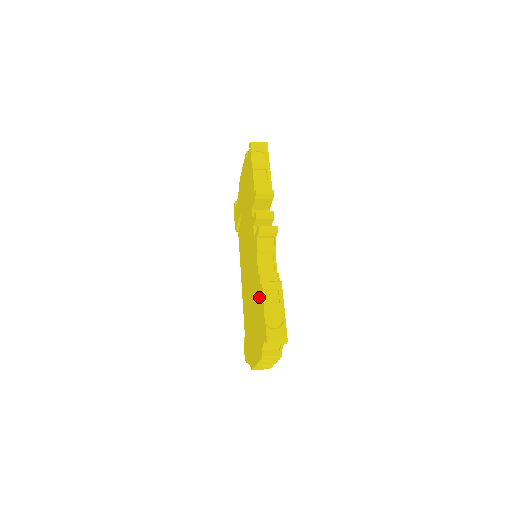
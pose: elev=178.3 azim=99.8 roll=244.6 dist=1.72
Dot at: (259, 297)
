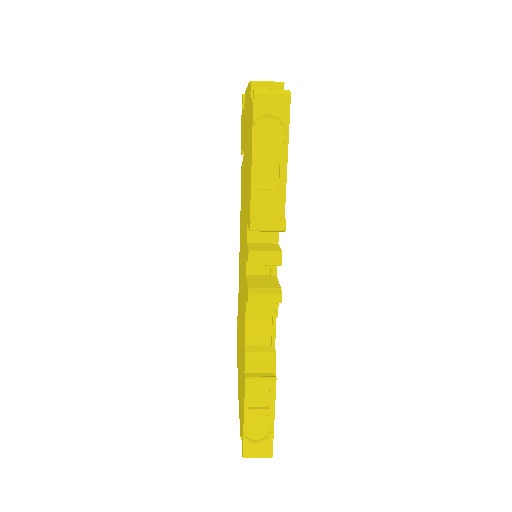
Dot at: (243, 376)
